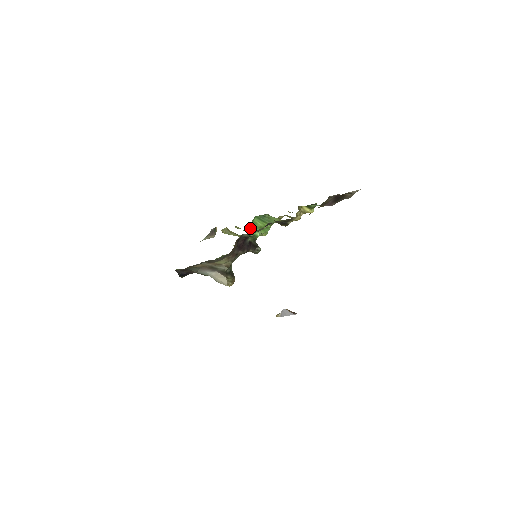
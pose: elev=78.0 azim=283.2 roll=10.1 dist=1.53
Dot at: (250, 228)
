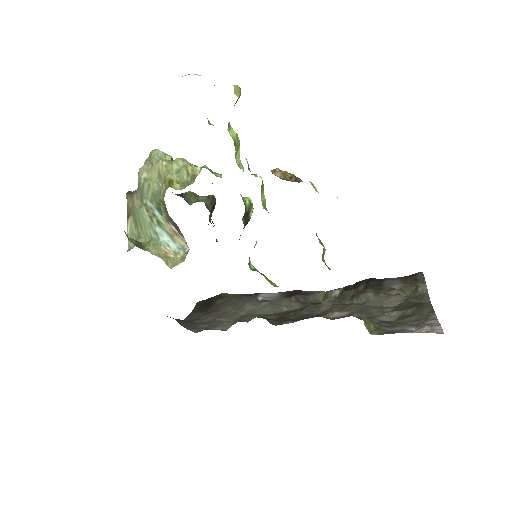
Dot at: occluded
